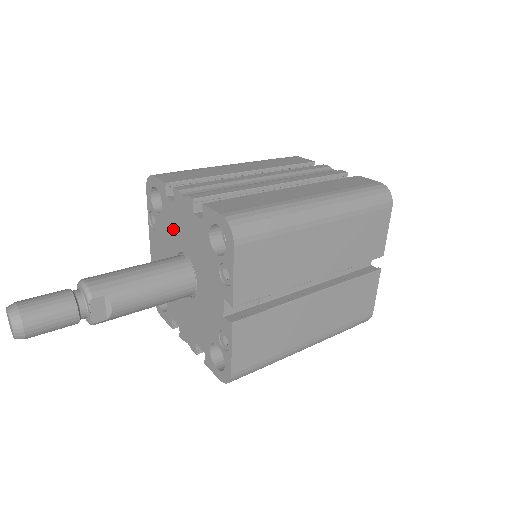
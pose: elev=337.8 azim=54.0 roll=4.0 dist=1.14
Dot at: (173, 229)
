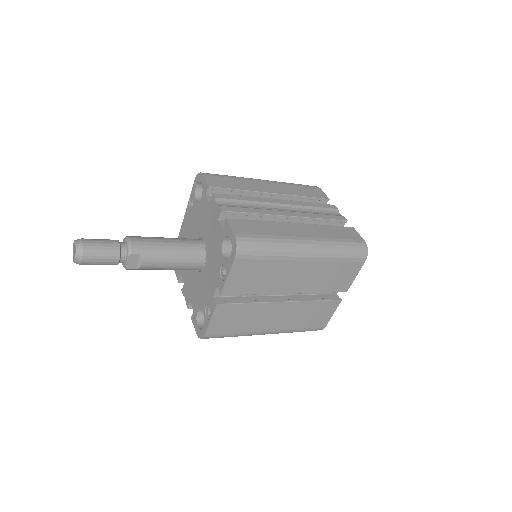
Dot at: (203, 219)
